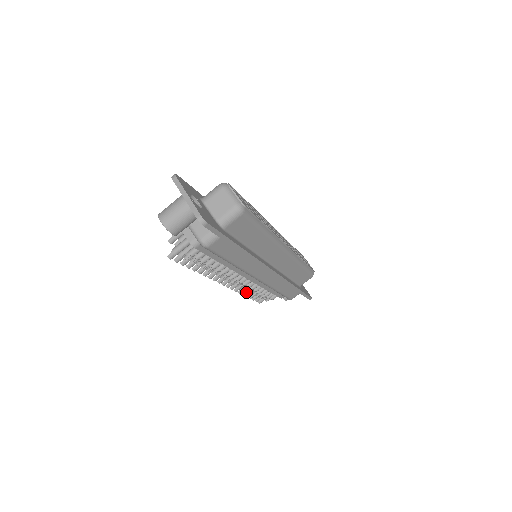
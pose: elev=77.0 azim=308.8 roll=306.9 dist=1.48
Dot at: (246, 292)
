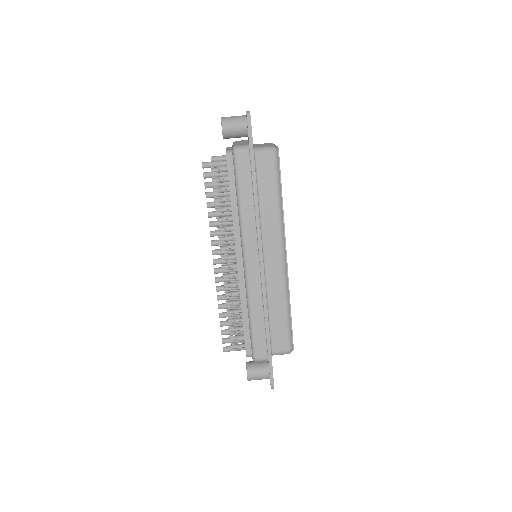
Dot at: (223, 306)
